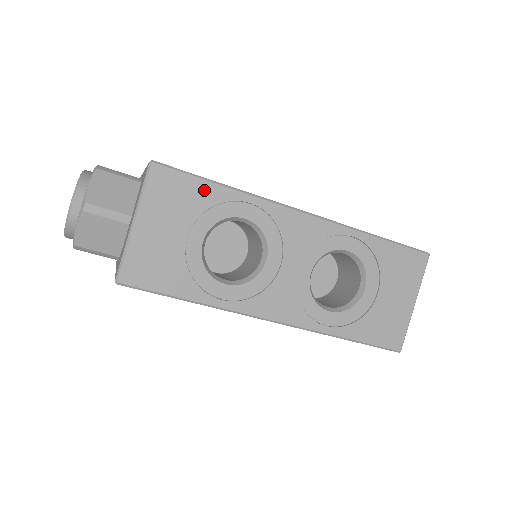
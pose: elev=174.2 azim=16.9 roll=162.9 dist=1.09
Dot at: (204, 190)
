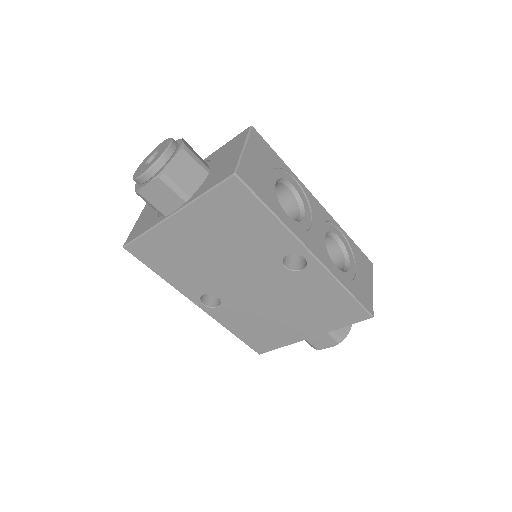
Dot at: (275, 157)
